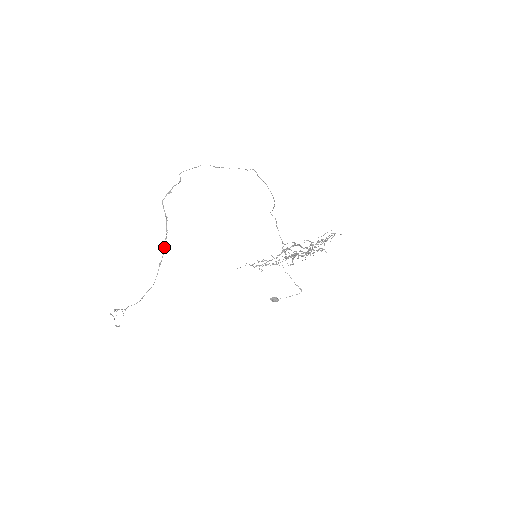
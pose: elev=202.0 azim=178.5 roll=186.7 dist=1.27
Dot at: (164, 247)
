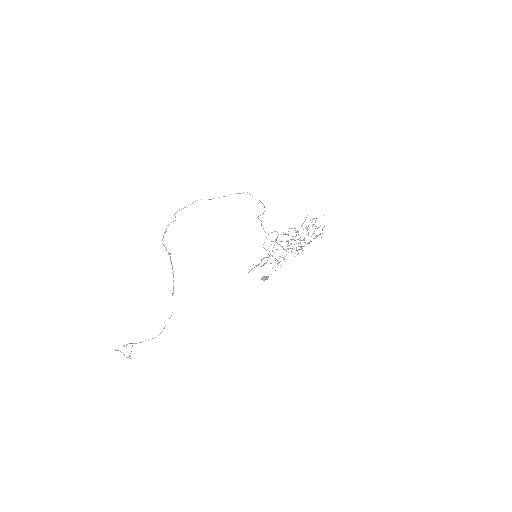
Dot at: occluded
